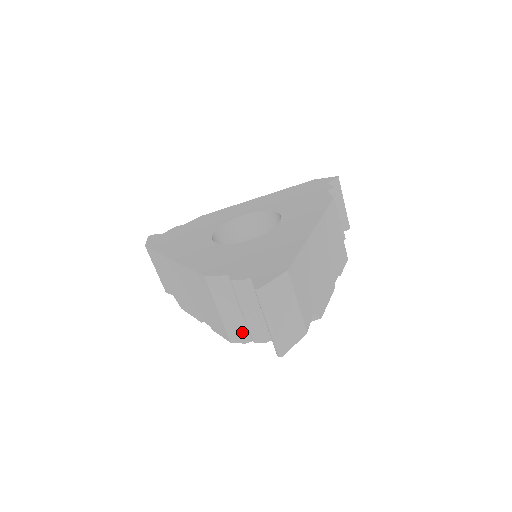
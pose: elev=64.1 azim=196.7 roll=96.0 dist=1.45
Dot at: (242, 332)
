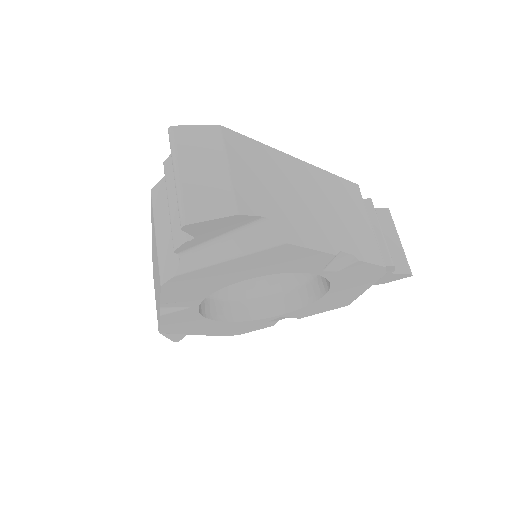
Dot at: (172, 257)
